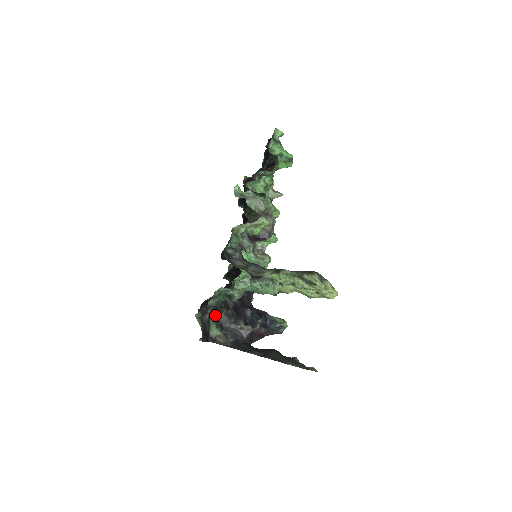
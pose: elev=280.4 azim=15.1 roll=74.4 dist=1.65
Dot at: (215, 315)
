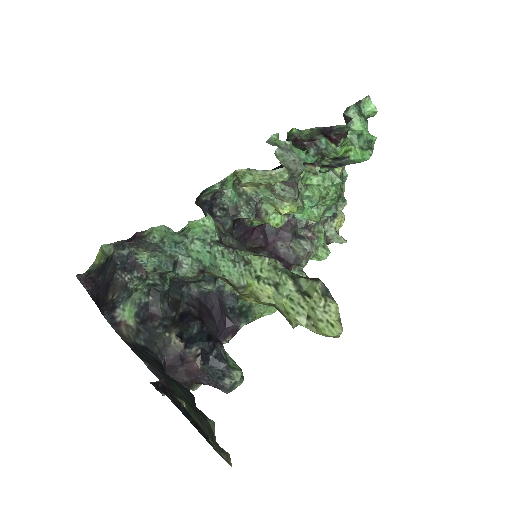
Dot at: (146, 298)
